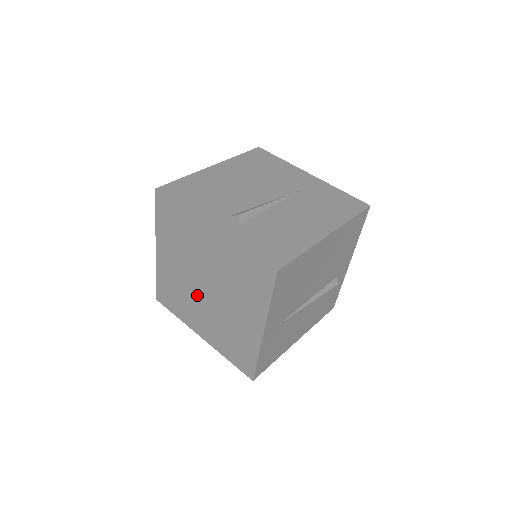
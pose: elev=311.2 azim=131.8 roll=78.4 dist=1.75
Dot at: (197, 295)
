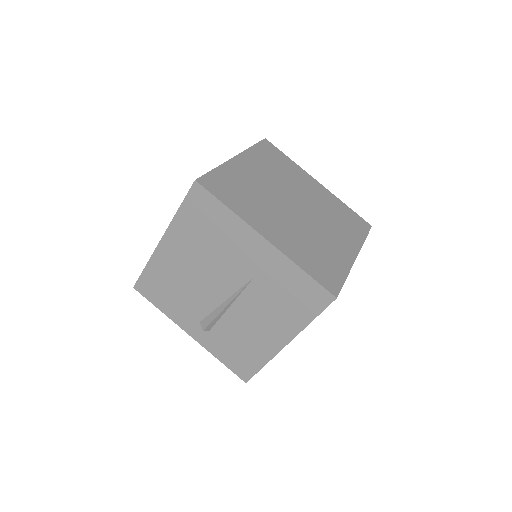
Dot at: occluded
